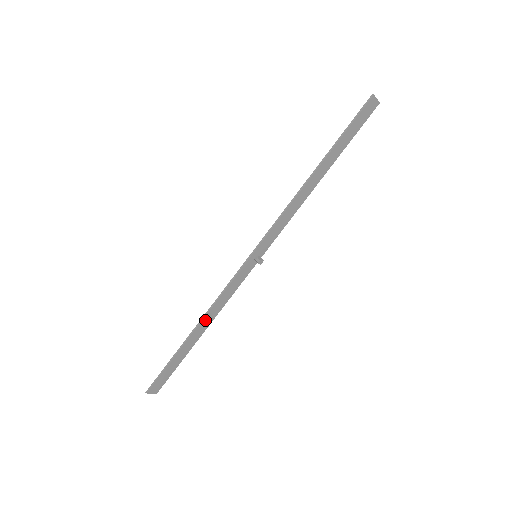
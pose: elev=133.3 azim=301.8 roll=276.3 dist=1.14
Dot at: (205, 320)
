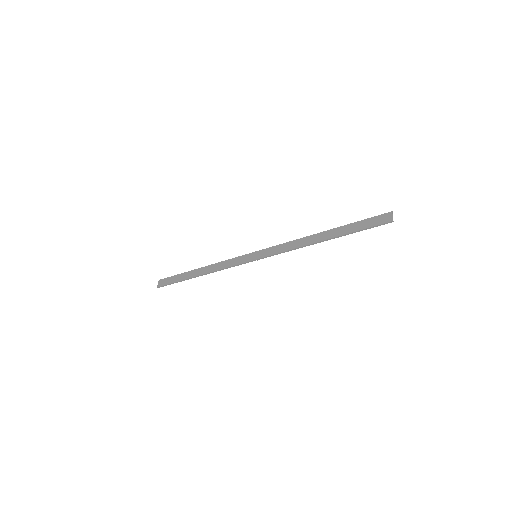
Dot at: (208, 272)
